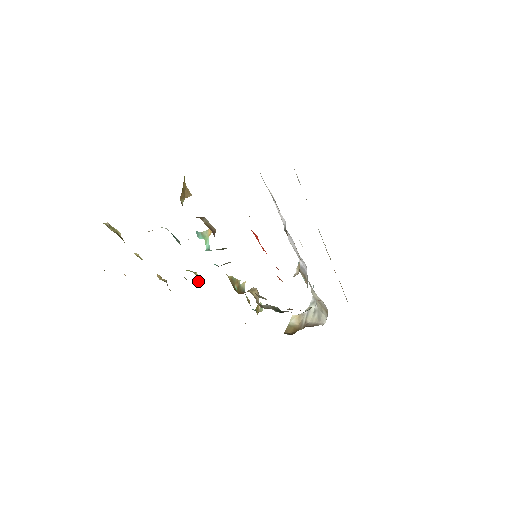
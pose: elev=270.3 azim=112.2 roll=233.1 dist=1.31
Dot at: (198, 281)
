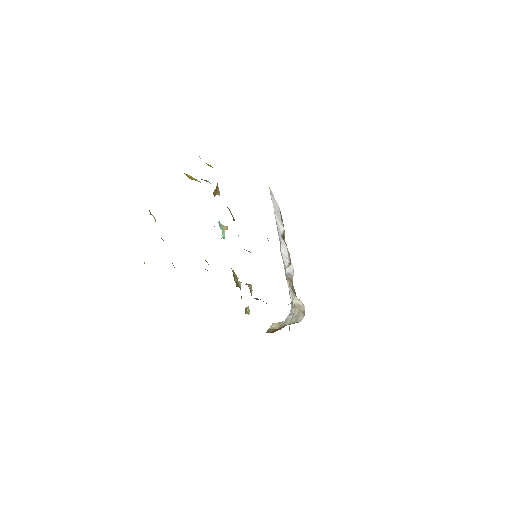
Dot at: (207, 270)
